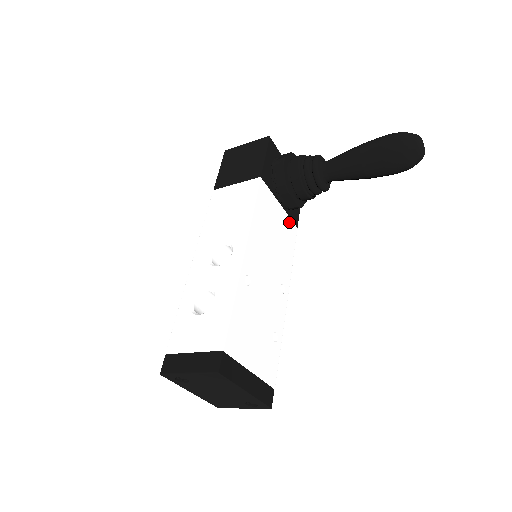
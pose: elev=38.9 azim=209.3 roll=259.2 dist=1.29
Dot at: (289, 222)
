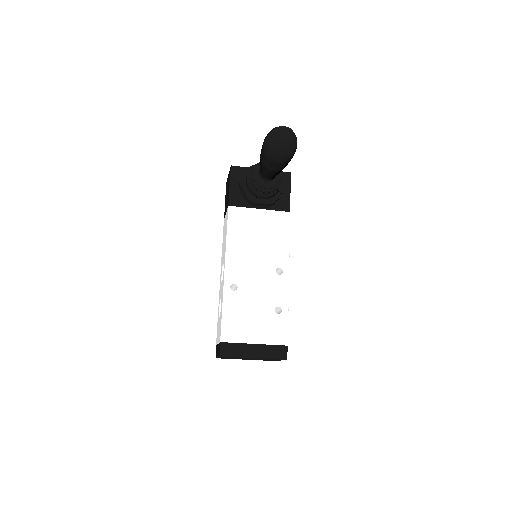
Dot at: (276, 215)
